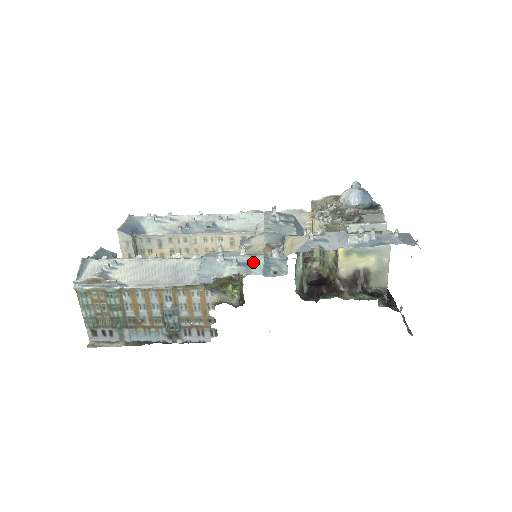
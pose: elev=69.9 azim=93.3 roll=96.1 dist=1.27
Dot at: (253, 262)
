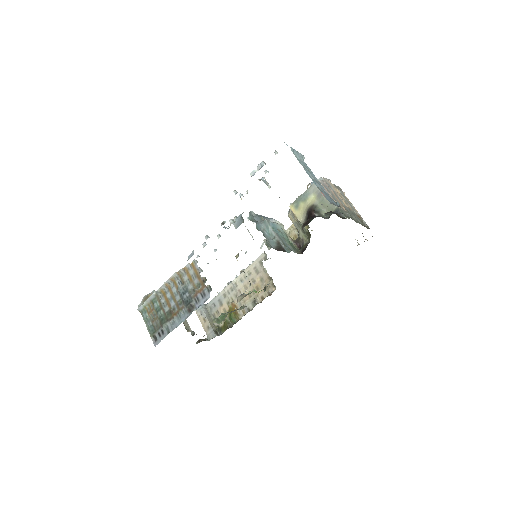
Dot at: occluded
